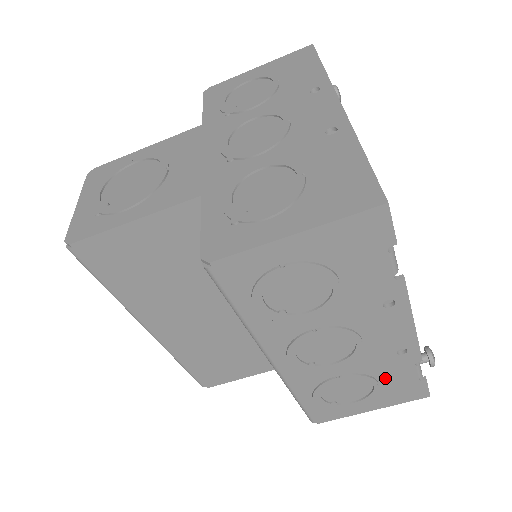
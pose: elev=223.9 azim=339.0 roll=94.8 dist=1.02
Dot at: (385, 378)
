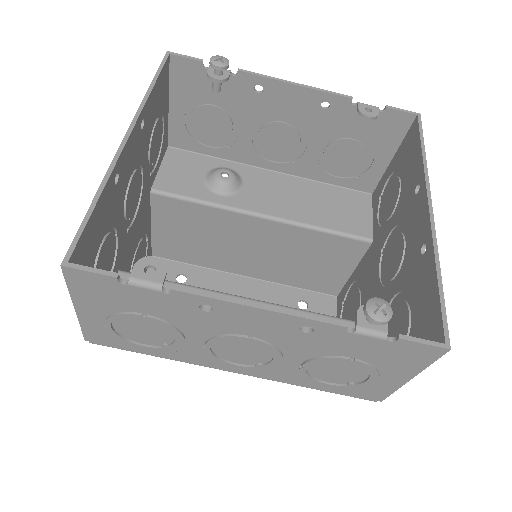
Dot at: (349, 352)
